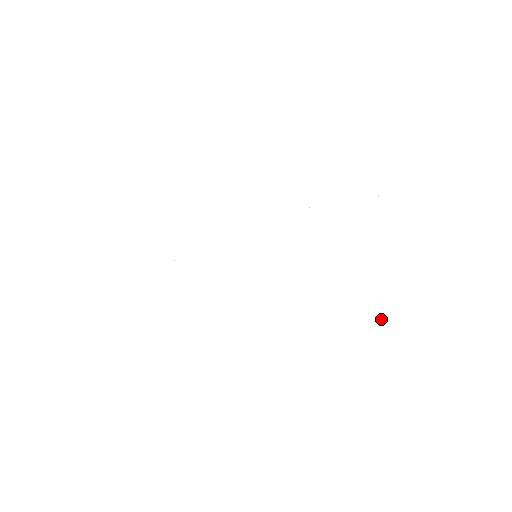
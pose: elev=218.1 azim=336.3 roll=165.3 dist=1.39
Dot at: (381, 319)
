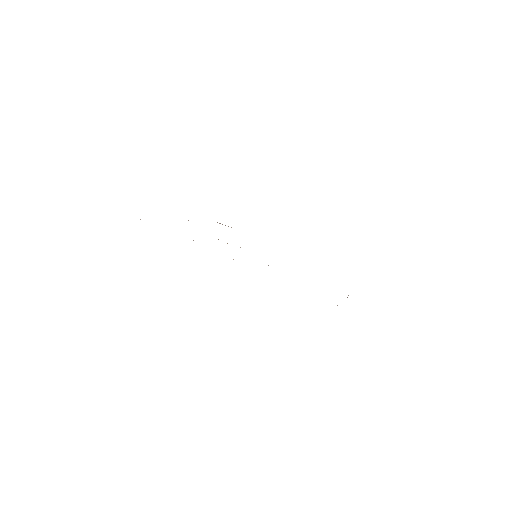
Dot at: occluded
